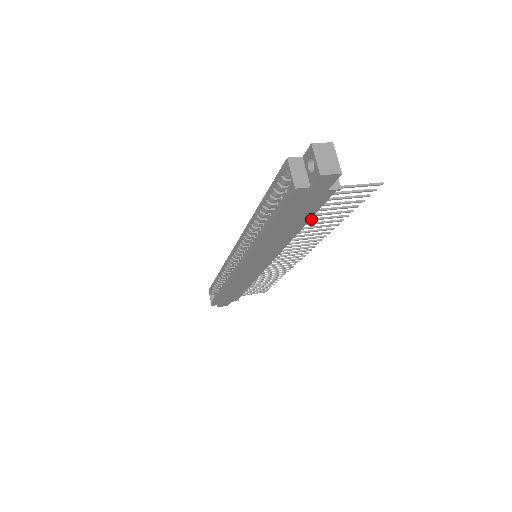
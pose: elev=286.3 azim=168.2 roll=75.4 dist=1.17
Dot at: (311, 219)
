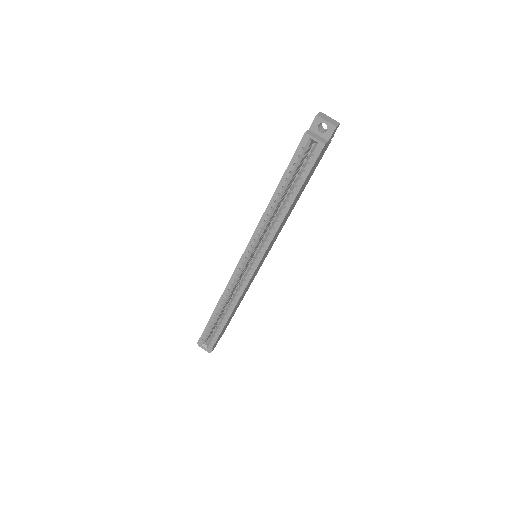
Dot at: occluded
